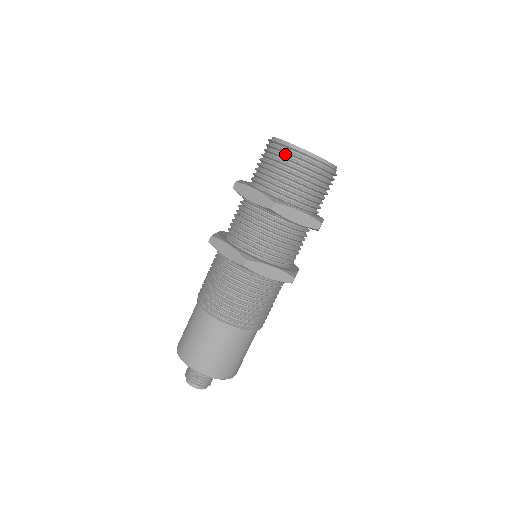
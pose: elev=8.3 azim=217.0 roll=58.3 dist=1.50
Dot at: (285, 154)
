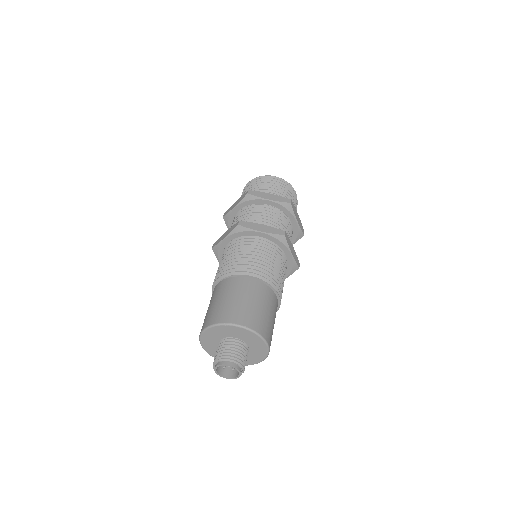
Dot at: (278, 182)
